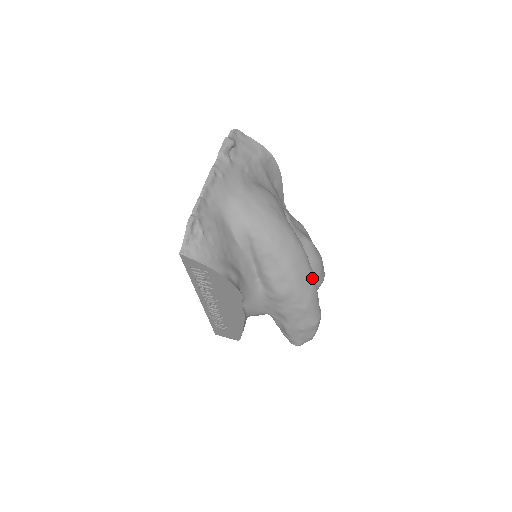
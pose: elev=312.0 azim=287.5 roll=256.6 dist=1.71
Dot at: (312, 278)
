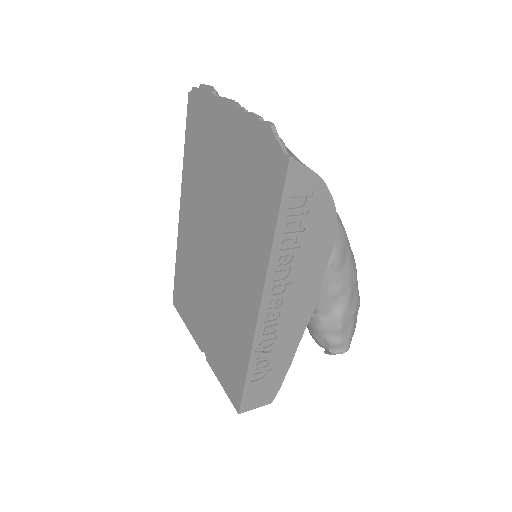
Dot at: occluded
